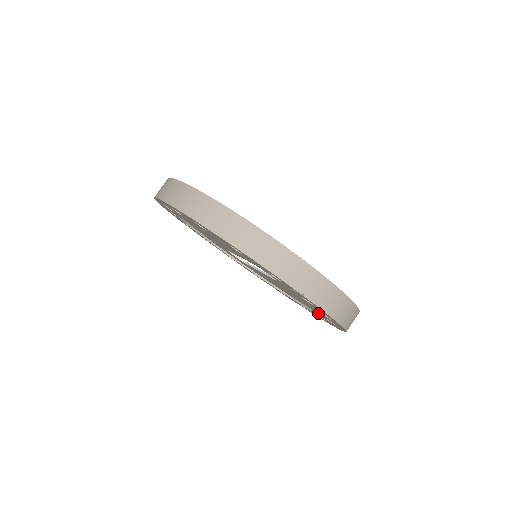
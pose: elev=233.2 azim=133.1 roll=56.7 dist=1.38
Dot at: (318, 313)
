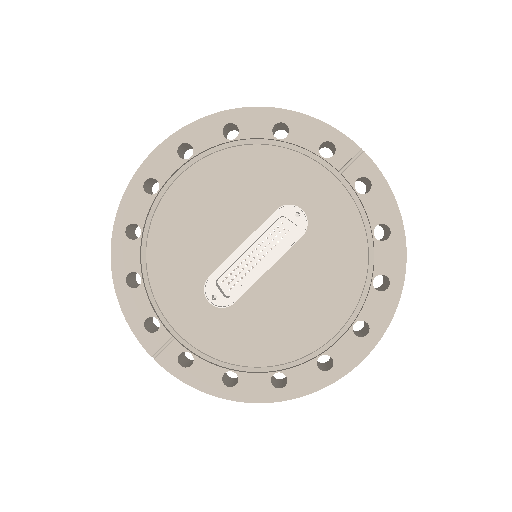
Dot at: (356, 306)
